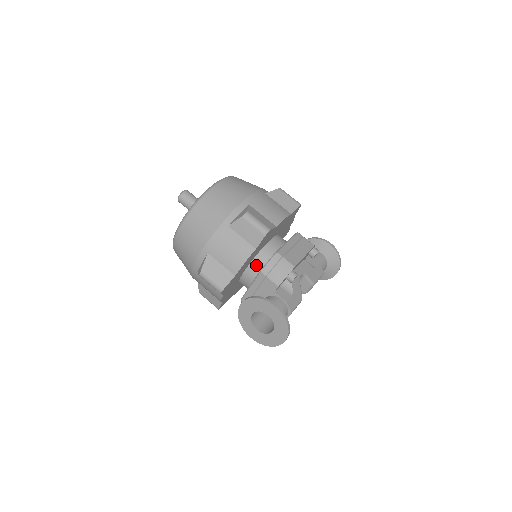
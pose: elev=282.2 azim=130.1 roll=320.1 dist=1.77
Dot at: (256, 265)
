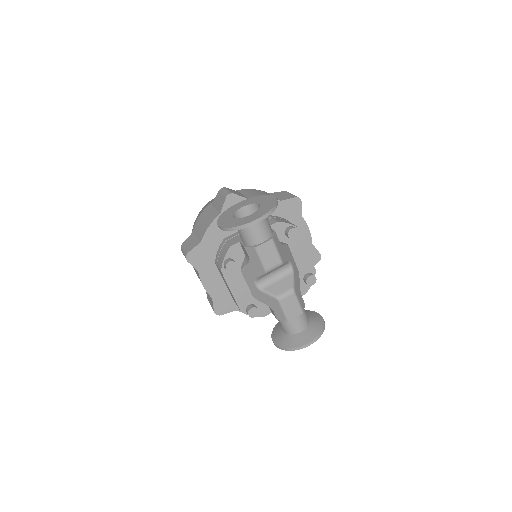
Dot at: occluded
